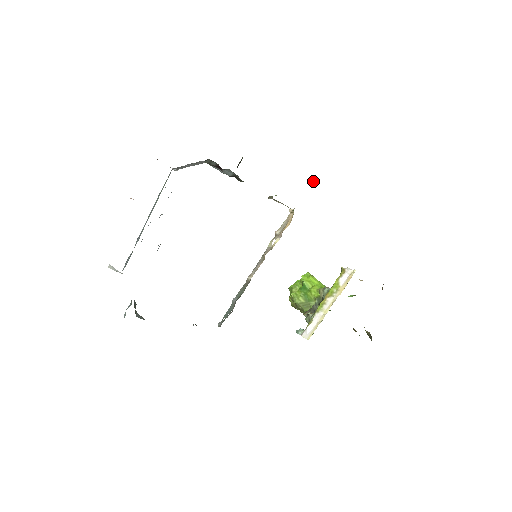
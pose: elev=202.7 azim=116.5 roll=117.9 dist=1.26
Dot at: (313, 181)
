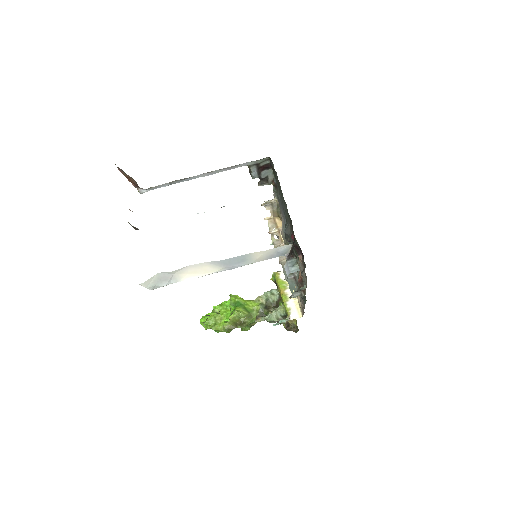
Dot at: occluded
